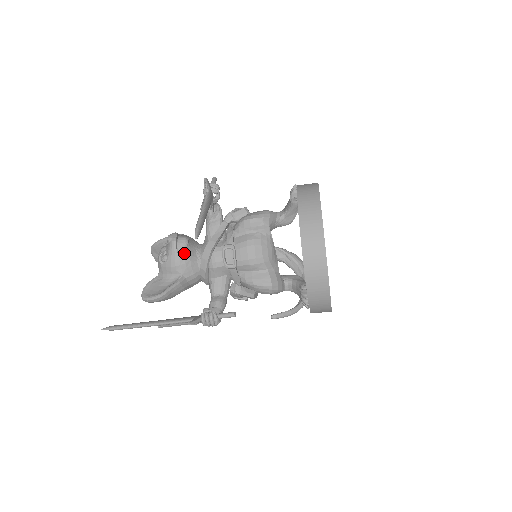
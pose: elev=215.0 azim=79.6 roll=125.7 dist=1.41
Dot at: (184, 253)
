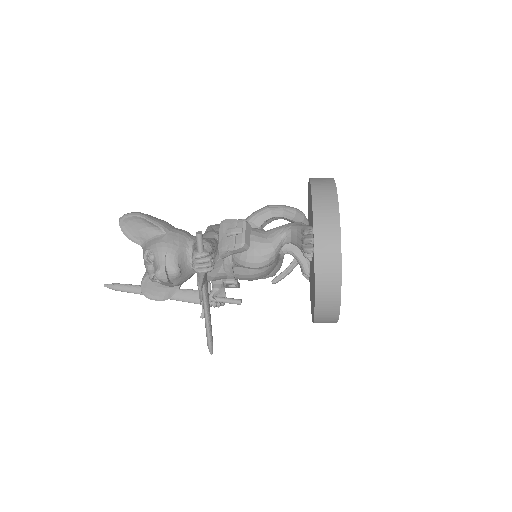
Dot at: (179, 282)
